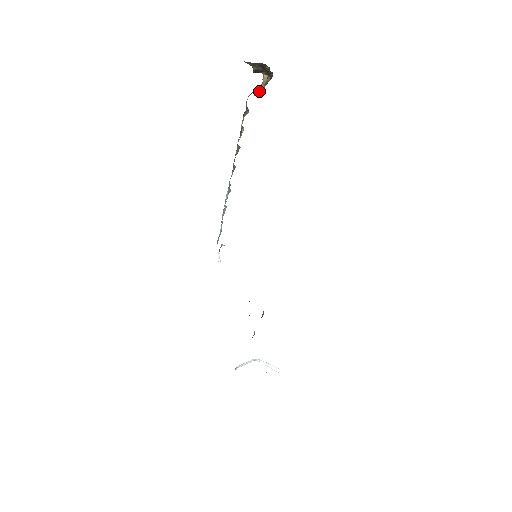
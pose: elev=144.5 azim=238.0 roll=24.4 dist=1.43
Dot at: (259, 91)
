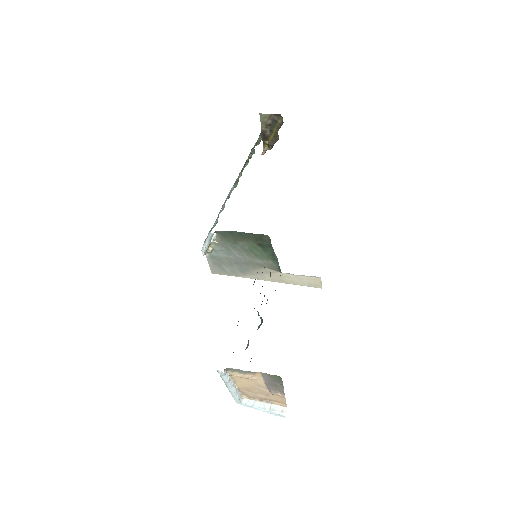
Dot at: occluded
